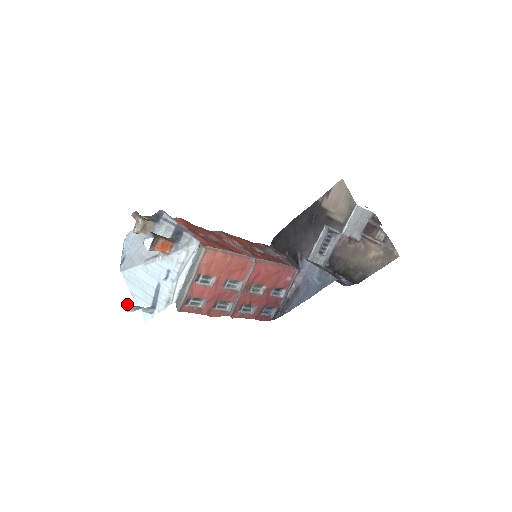
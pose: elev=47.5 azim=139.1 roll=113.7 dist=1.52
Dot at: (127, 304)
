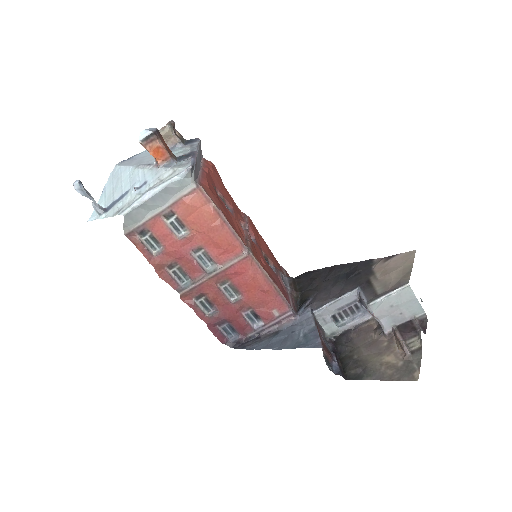
Dot at: (80, 181)
